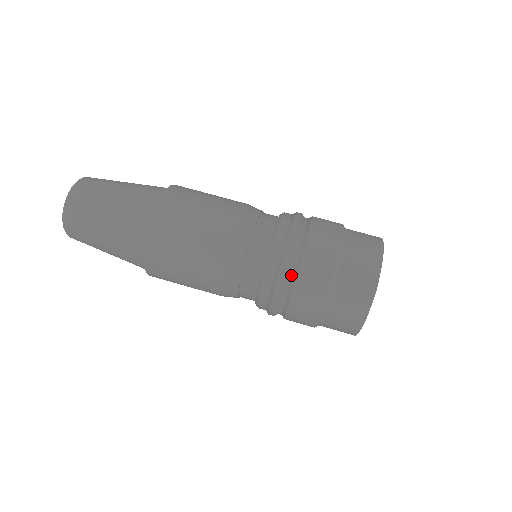
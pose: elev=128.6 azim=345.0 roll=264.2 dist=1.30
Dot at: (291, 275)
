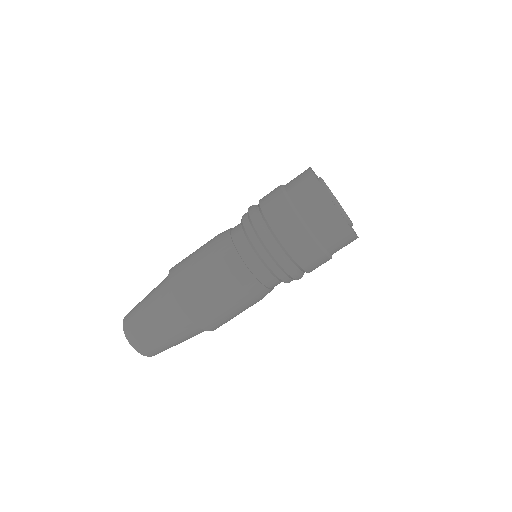
Dot at: (273, 239)
